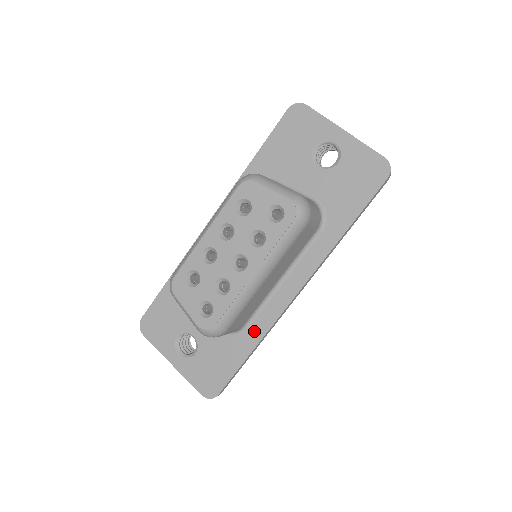
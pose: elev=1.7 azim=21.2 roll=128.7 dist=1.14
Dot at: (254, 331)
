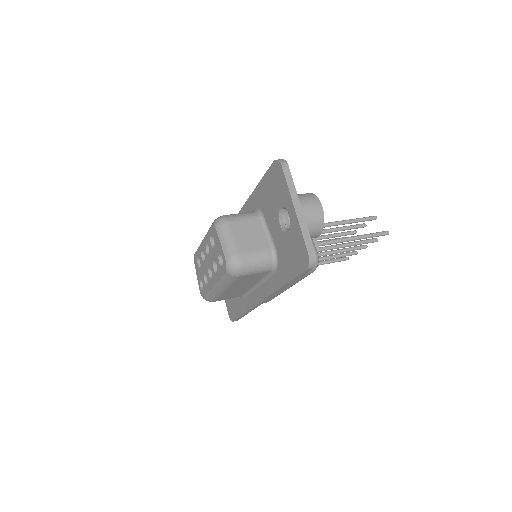
Dot at: (246, 303)
